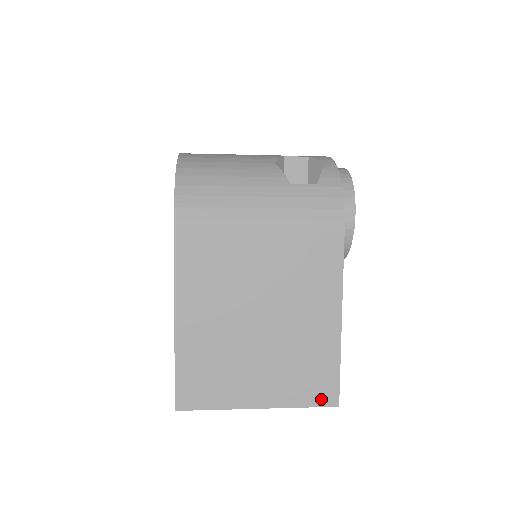
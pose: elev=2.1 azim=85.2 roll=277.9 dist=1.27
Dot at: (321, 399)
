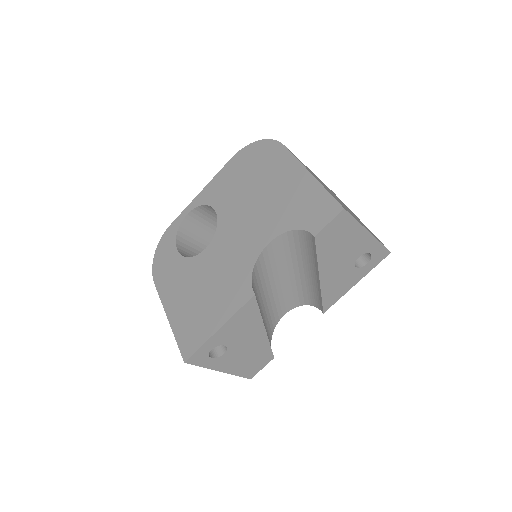
Dot at: occluded
